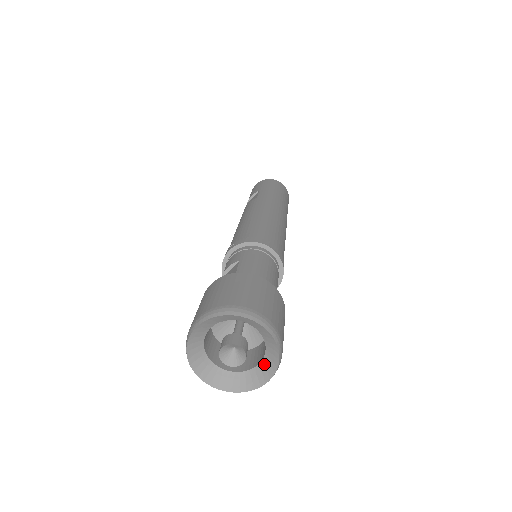
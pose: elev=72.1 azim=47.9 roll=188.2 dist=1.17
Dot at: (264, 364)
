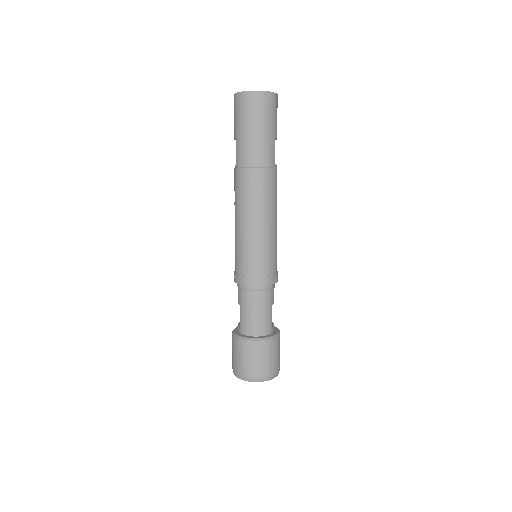
Dot at: occluded
